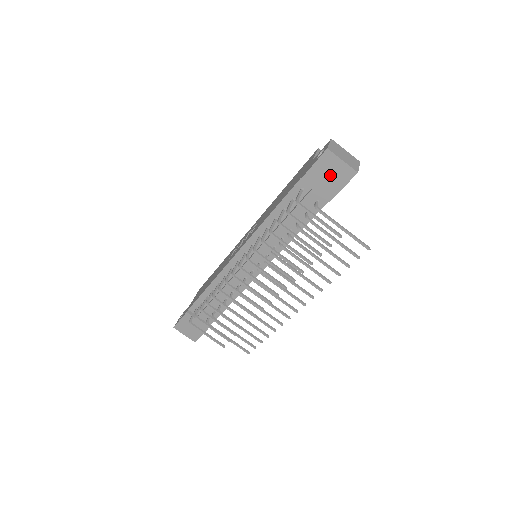
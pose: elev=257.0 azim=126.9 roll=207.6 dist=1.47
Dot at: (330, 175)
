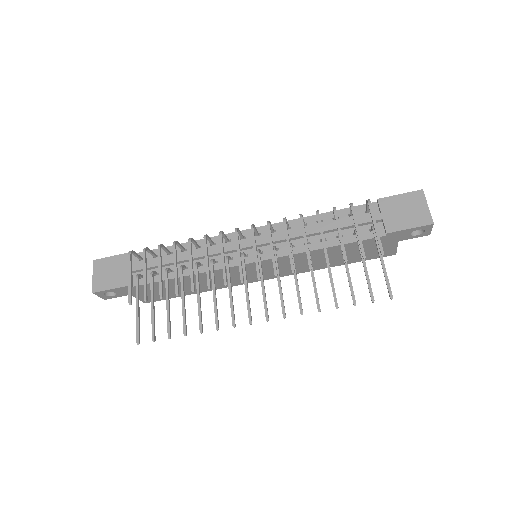
Dot at: (407, 211)
